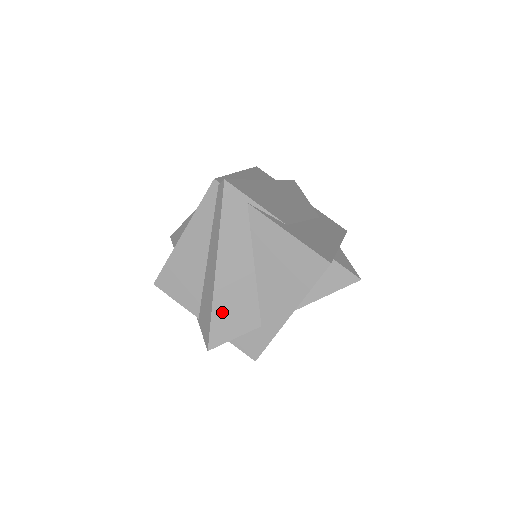
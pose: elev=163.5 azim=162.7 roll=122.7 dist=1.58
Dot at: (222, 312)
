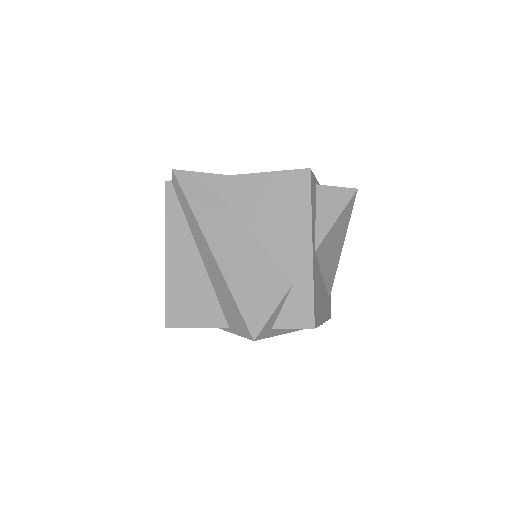
Dot at: (243, 289)
